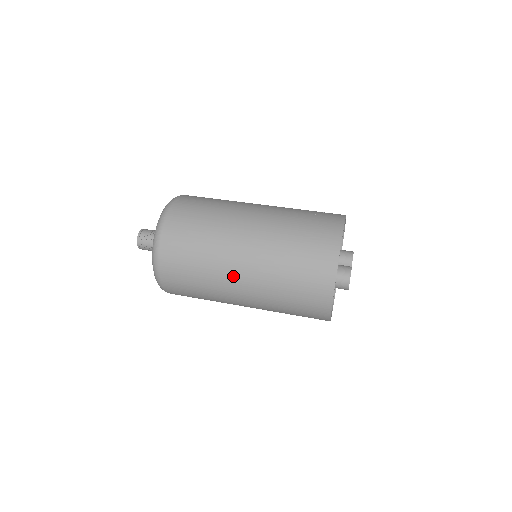
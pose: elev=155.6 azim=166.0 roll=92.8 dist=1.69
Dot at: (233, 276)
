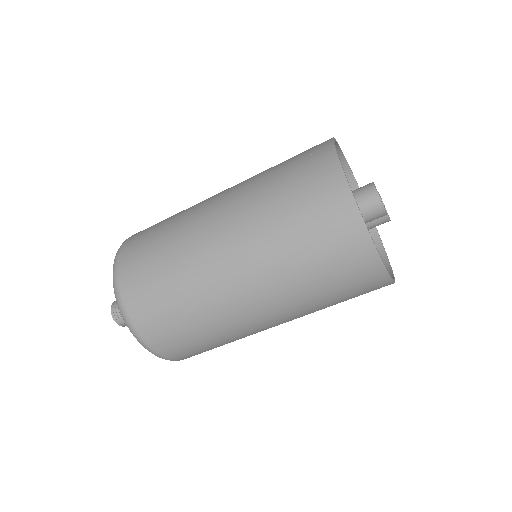
Dot at: (214, 257)
